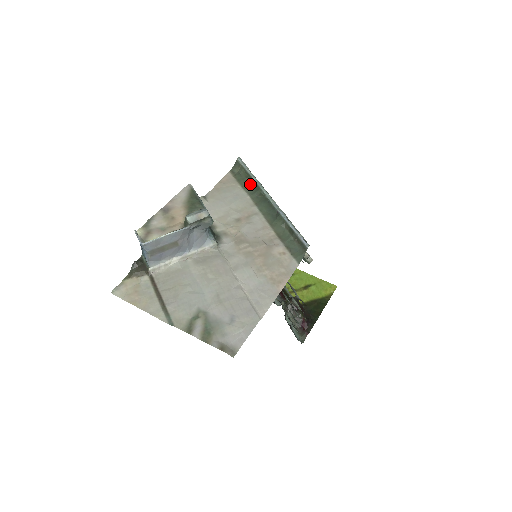
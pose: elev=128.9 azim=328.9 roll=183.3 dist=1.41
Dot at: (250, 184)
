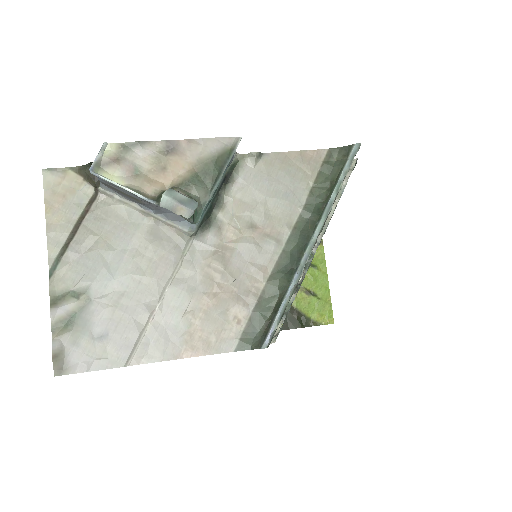
Dot at: (323, 195)
